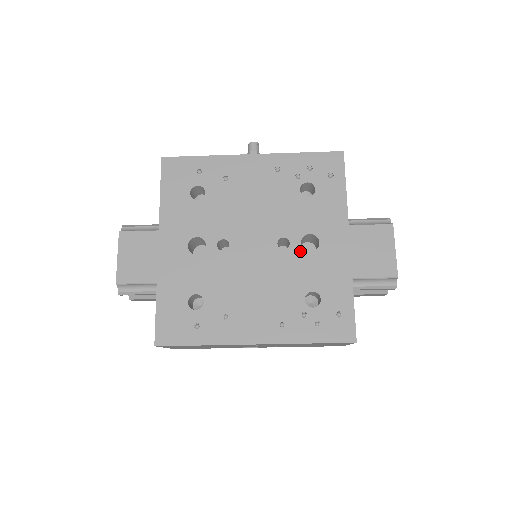
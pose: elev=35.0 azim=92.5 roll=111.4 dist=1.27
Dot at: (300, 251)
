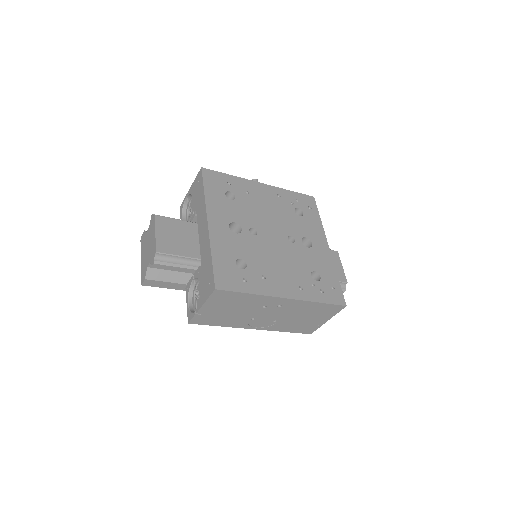
Dot at: (302, 246)
